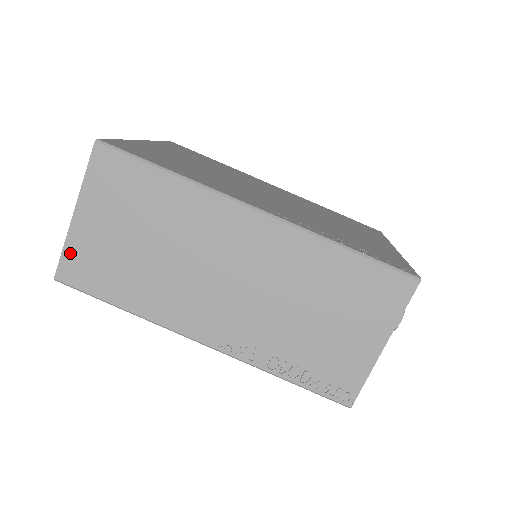
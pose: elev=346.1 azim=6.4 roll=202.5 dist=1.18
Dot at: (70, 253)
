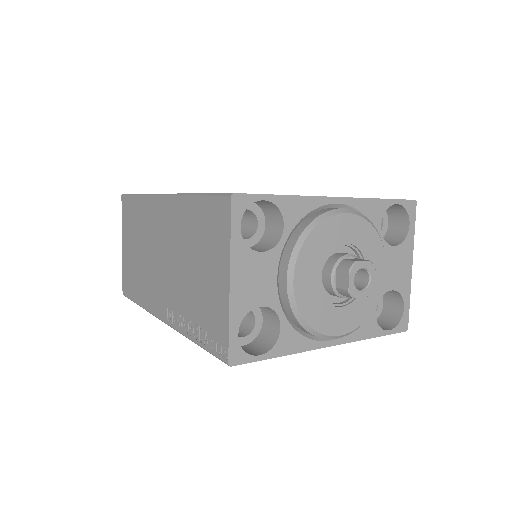
Dot at: (124, 273)
